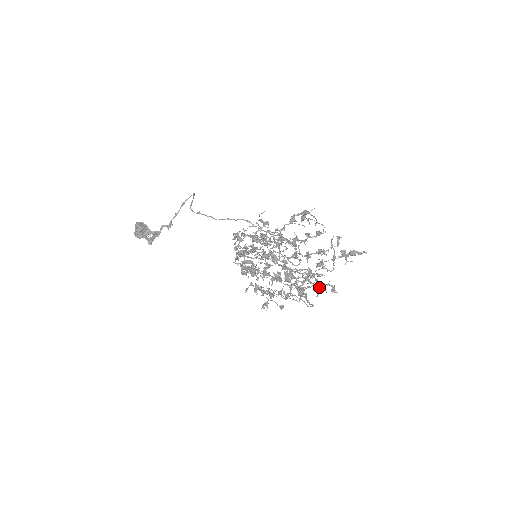
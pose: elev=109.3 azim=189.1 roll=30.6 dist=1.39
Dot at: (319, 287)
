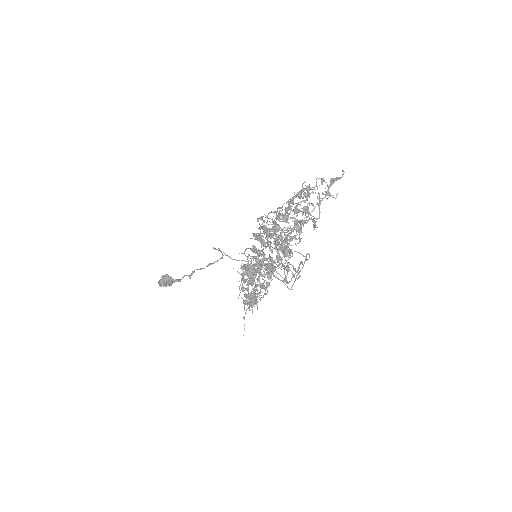
Dot at: (300, 223)
